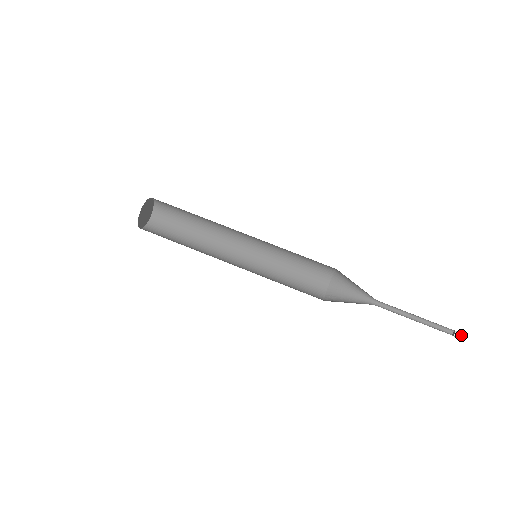
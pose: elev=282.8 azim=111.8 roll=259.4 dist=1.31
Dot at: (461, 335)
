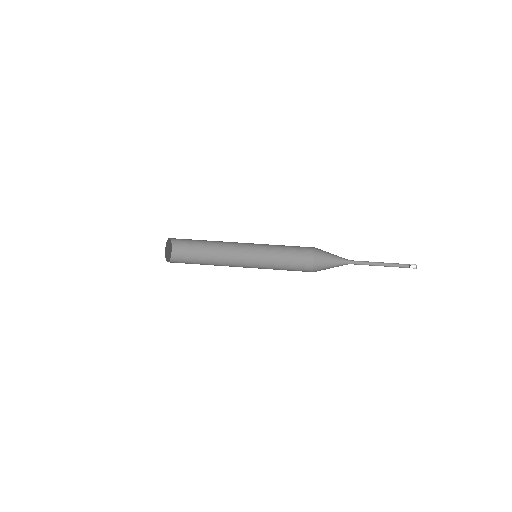
Dot at: (415, 266)
